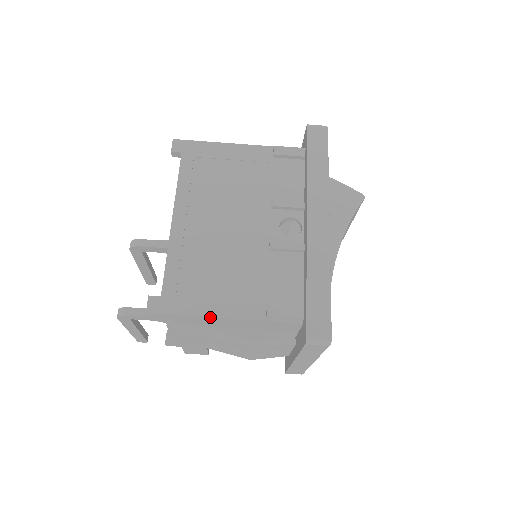
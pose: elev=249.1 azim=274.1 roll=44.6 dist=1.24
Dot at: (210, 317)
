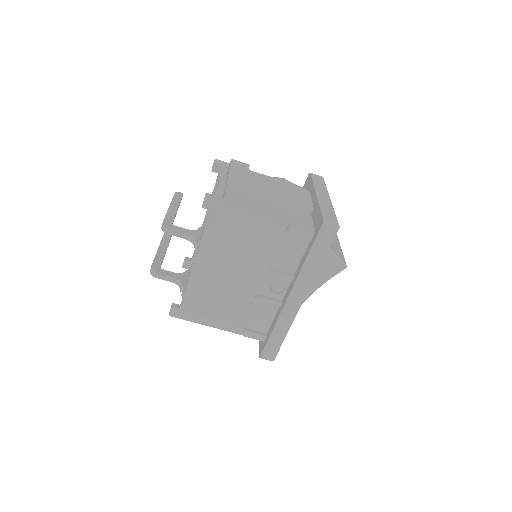
Dot at: occluded
